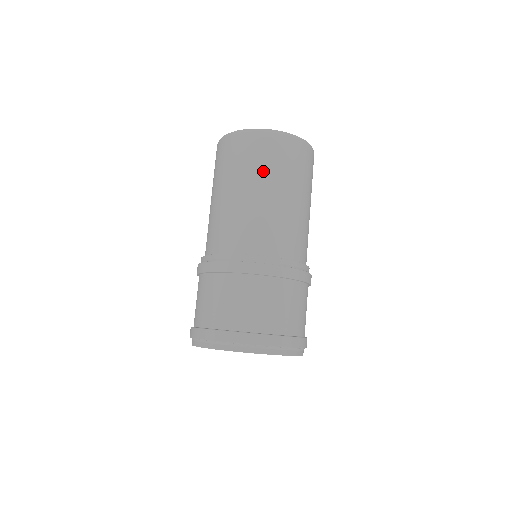
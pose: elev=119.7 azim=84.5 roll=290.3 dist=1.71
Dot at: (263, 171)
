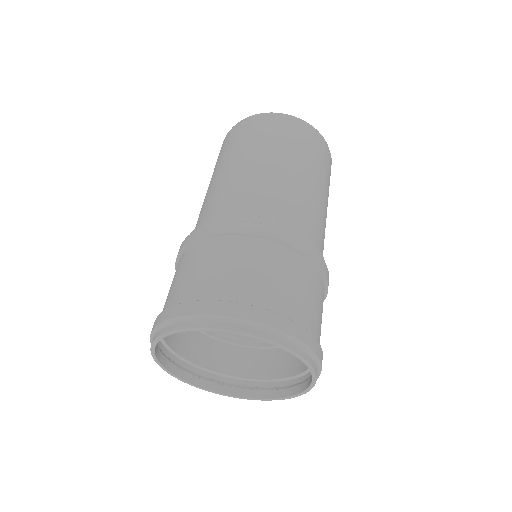
Dot at: (270, 144)
